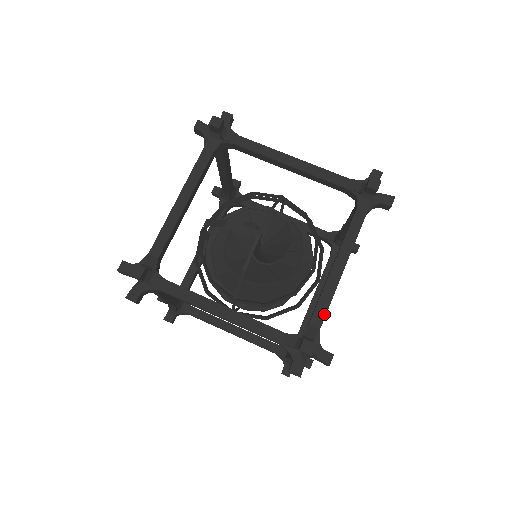
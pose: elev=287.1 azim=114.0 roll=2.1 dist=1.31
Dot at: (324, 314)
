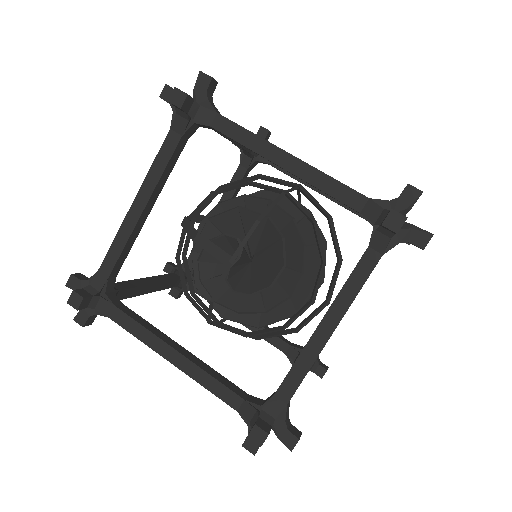
Dot at: (295, 387)
